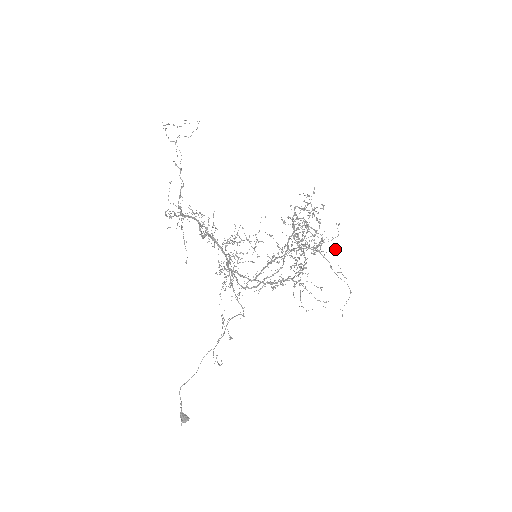
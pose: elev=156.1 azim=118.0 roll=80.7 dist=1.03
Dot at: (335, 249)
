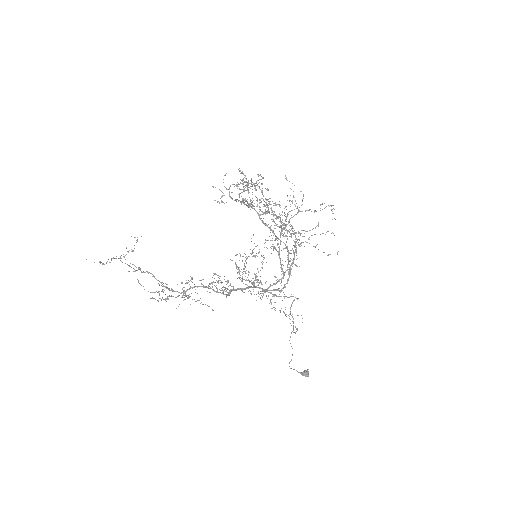
Dot at: (303, 196)
